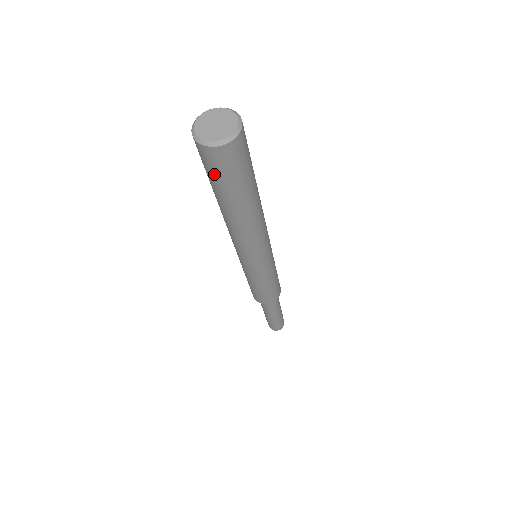
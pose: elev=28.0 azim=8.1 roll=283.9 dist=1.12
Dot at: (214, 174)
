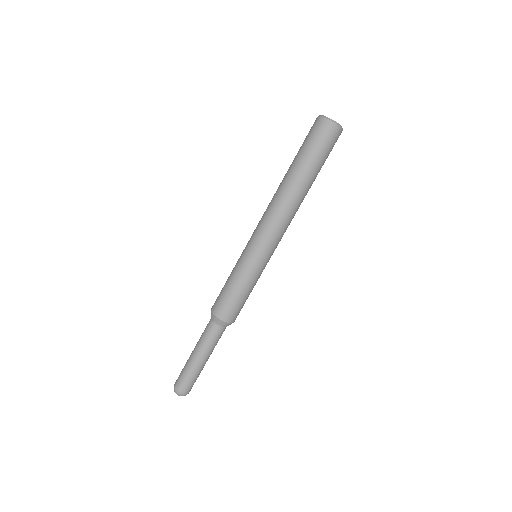
Dot at: (324, 147)
